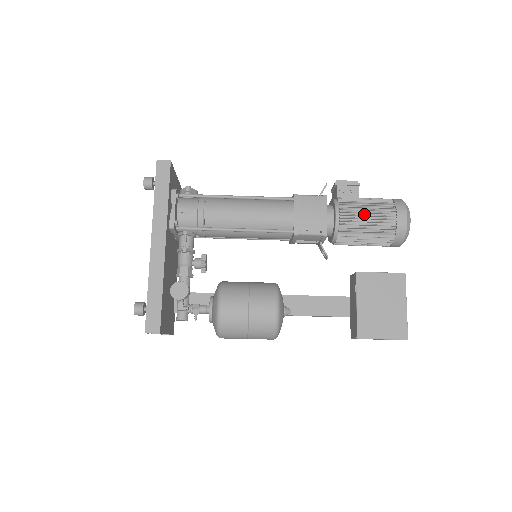
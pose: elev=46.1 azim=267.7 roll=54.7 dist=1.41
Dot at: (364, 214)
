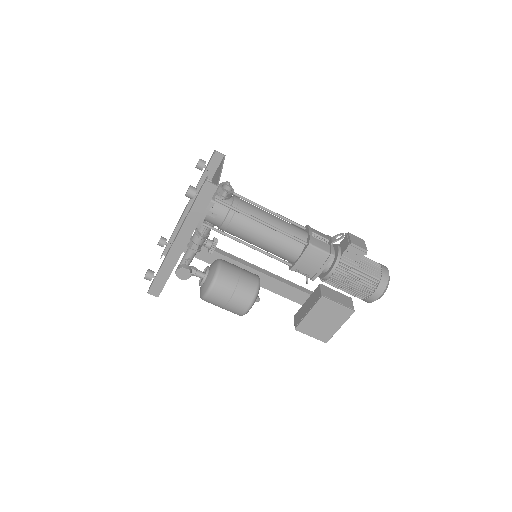
Dot at: (351, 281)
